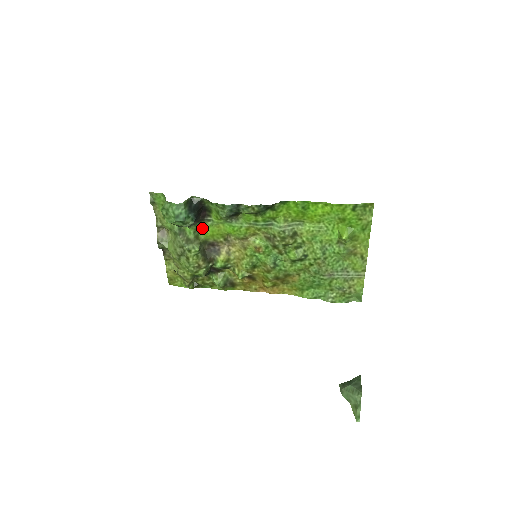
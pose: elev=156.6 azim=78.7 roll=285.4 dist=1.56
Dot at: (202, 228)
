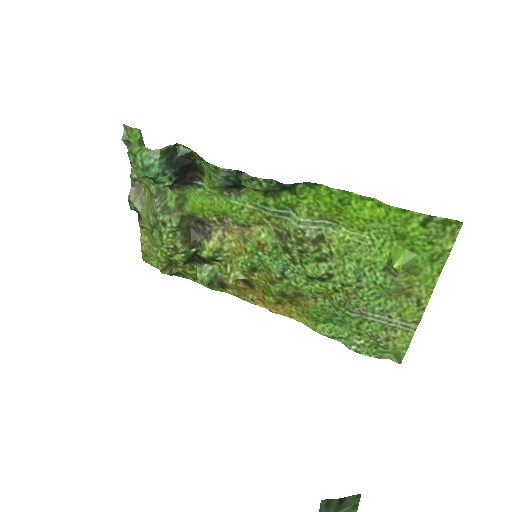
Dot at: (189, 195)
